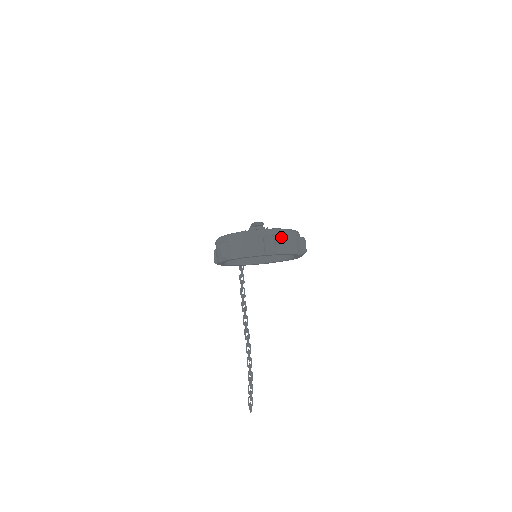
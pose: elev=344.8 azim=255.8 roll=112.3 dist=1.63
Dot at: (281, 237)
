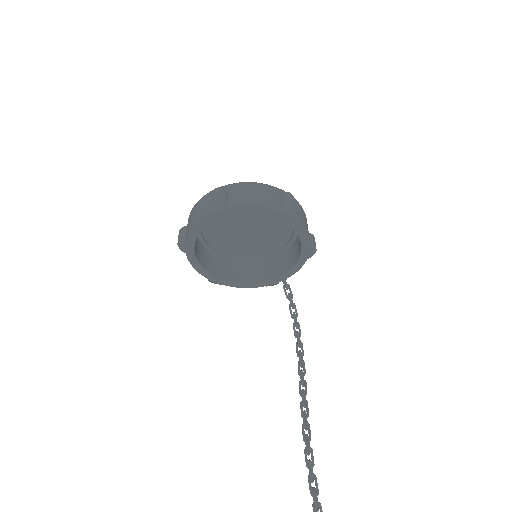
Dot at: (238, 189)
